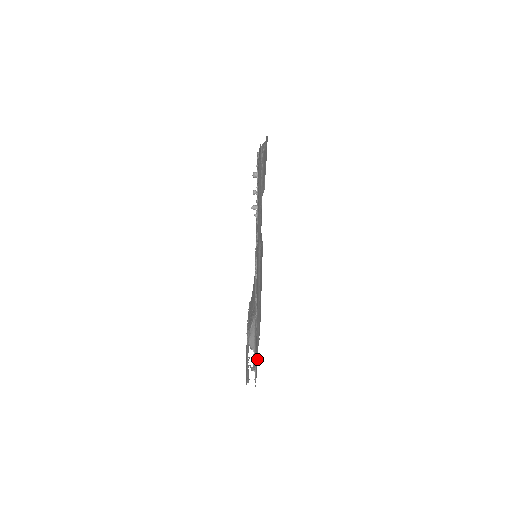
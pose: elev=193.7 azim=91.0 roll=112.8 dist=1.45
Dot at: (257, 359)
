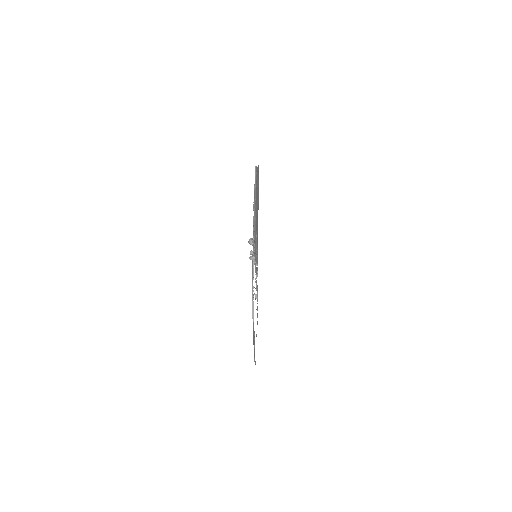
Dot at: occluded
